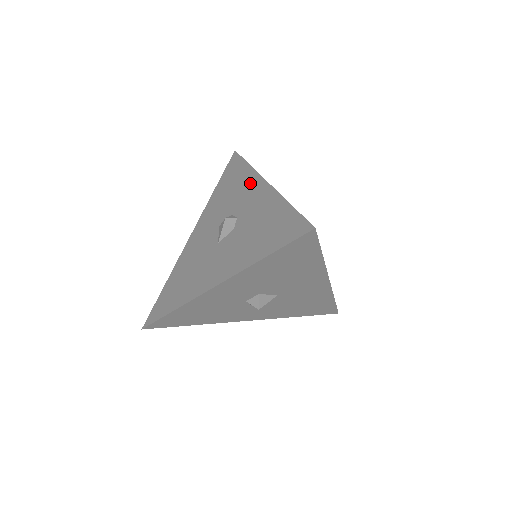
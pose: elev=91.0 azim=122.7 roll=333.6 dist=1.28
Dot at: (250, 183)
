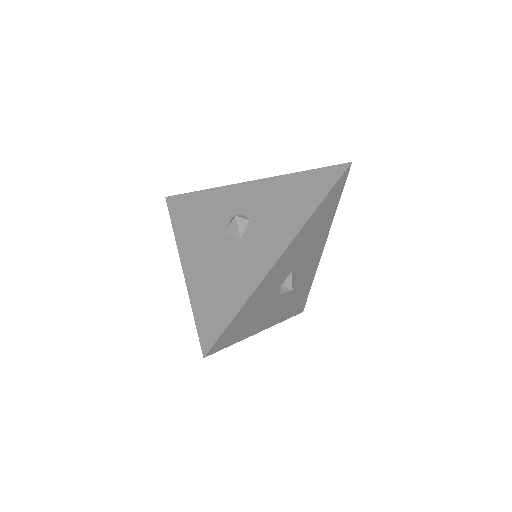
Dot at: (227, 194)
